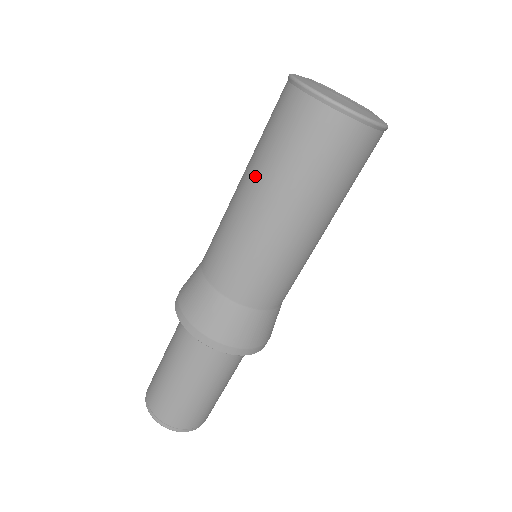
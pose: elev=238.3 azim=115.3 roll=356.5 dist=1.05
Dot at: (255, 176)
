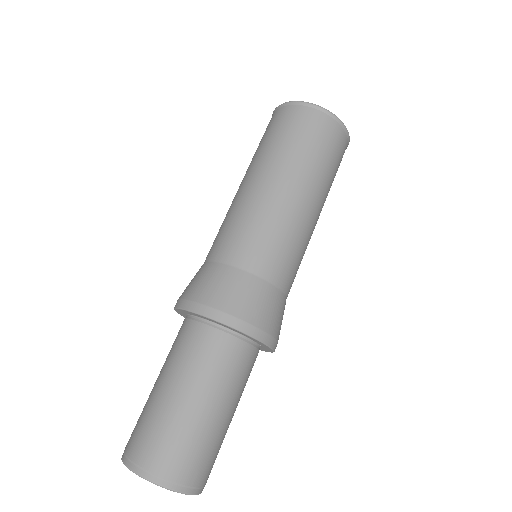
Dot at: (254, 166)
